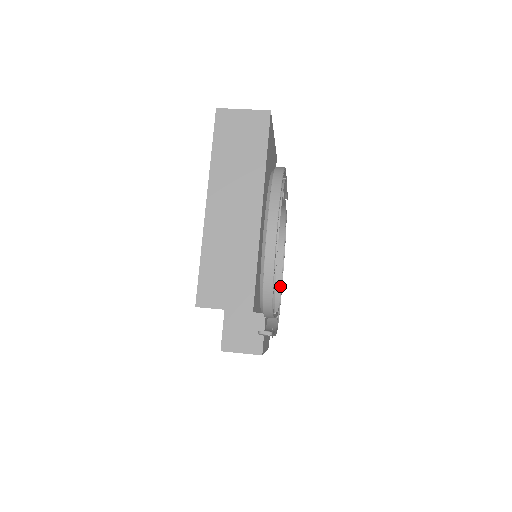
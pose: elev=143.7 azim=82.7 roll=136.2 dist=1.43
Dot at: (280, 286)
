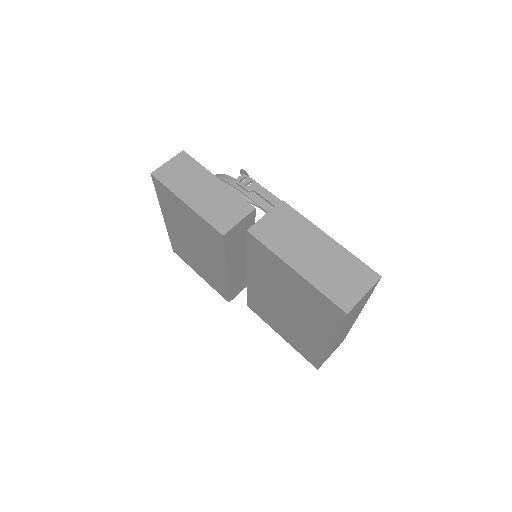
Dot at: occluded
